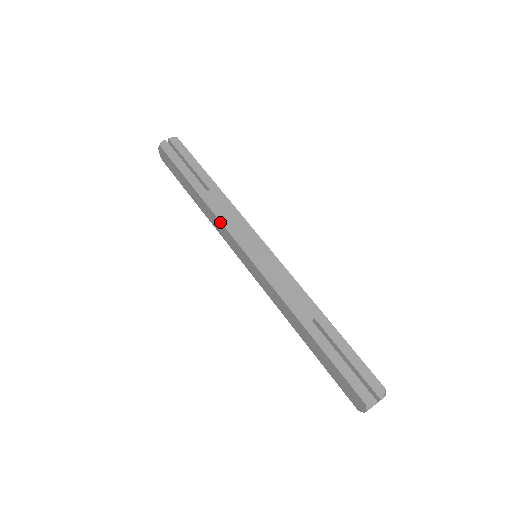
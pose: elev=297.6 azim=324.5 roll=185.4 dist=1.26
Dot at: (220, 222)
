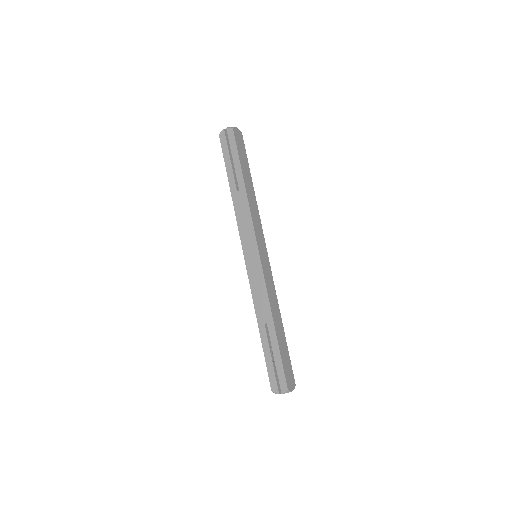
Dot at: (237, 223)
